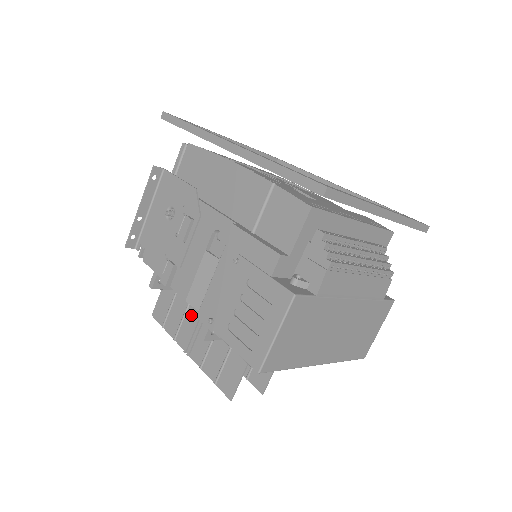
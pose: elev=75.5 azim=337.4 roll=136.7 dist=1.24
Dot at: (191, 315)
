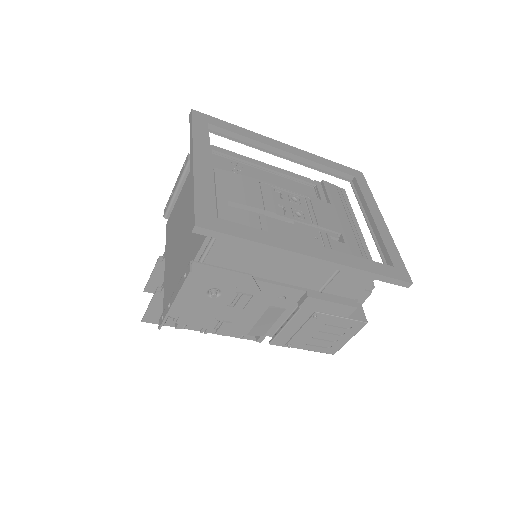
Dot at: occluded
